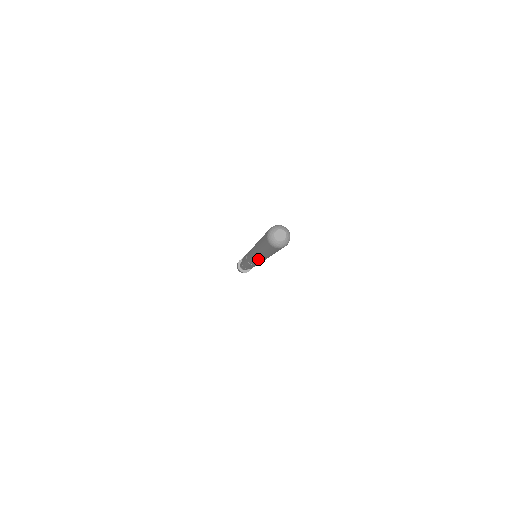
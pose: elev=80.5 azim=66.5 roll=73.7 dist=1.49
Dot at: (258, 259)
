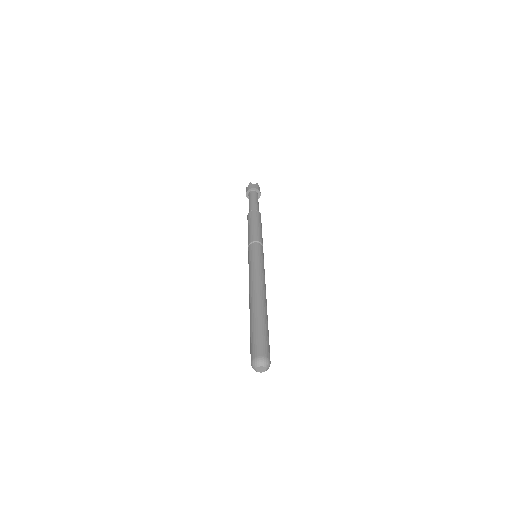
Dot at: occluded
